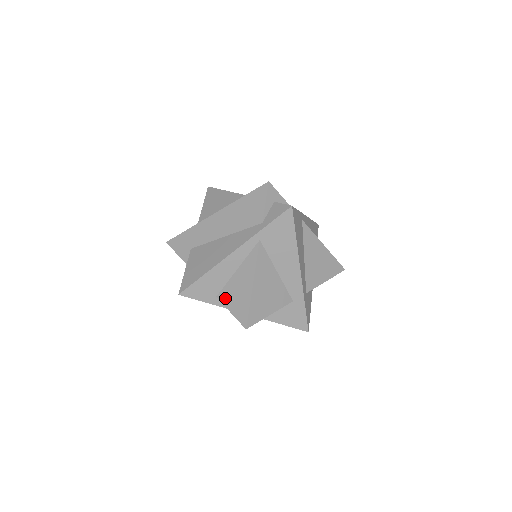
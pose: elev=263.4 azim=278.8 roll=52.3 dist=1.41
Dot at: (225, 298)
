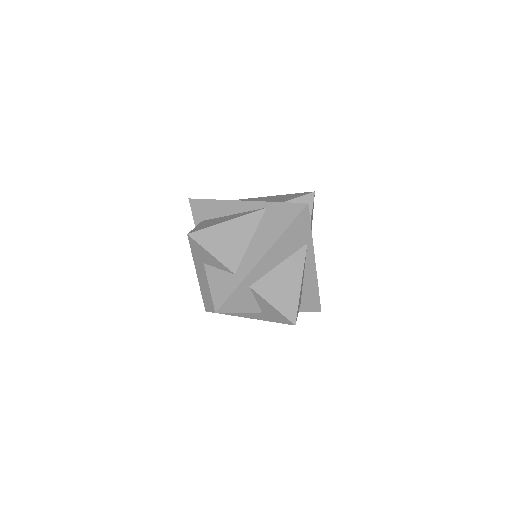
Dot at: (205, 222)
